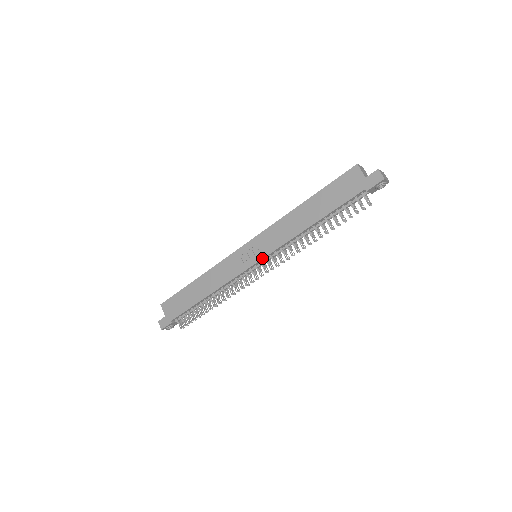
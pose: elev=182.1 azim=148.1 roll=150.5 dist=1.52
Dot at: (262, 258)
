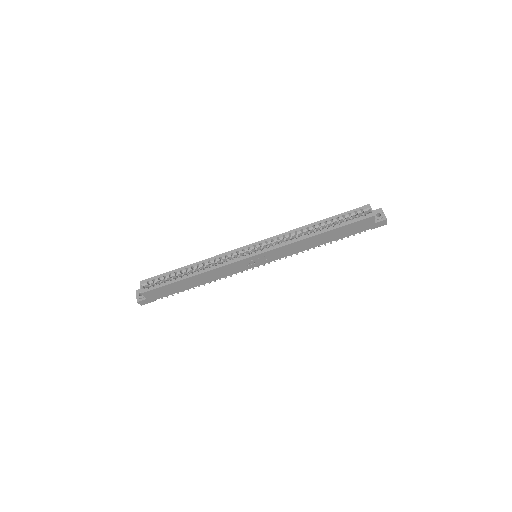
Dot at: occluded
